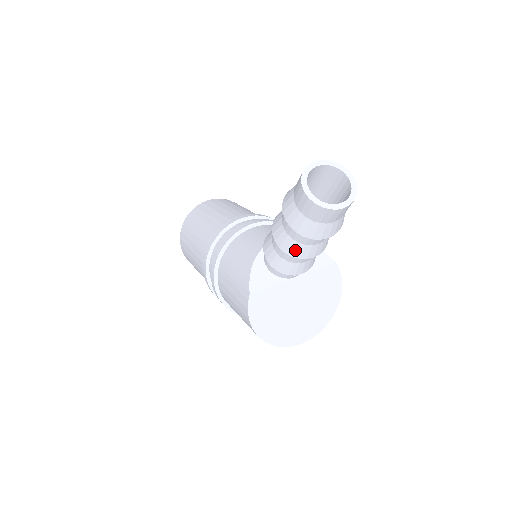
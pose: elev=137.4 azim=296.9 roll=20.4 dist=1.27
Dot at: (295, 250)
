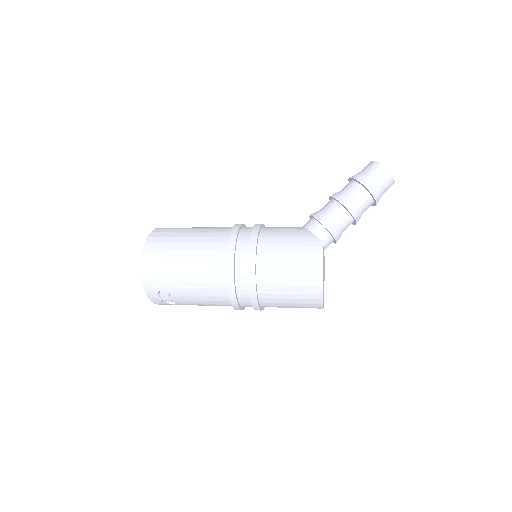
Dot at: (357, 211)
